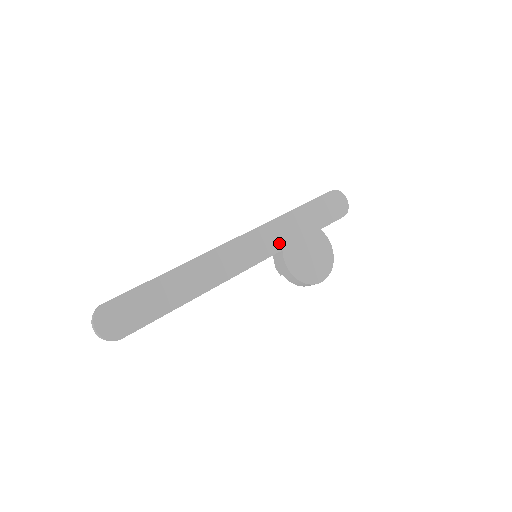
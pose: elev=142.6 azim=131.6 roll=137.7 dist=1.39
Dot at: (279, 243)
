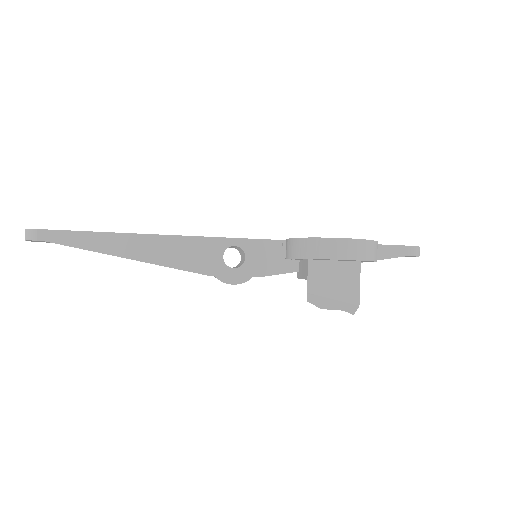
Dot at: occluded
